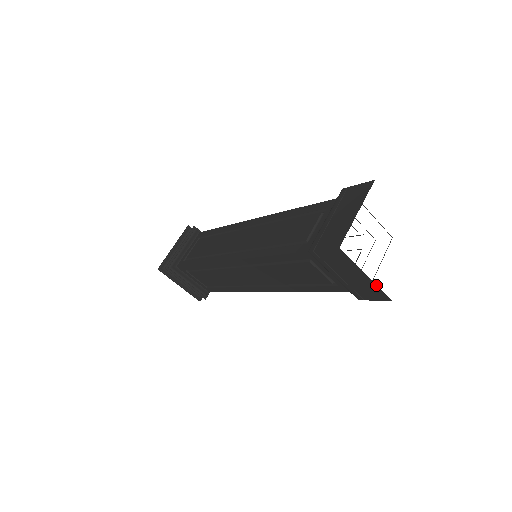
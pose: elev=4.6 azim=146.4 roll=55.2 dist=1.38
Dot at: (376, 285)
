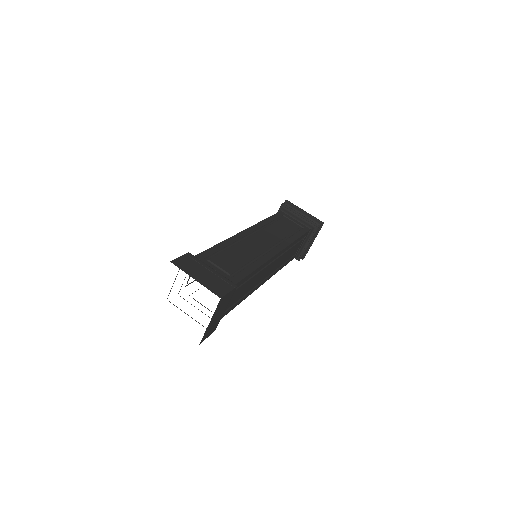
Dot at: occluded
